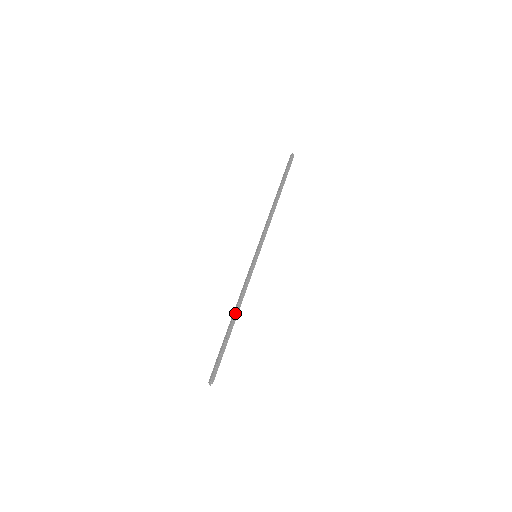
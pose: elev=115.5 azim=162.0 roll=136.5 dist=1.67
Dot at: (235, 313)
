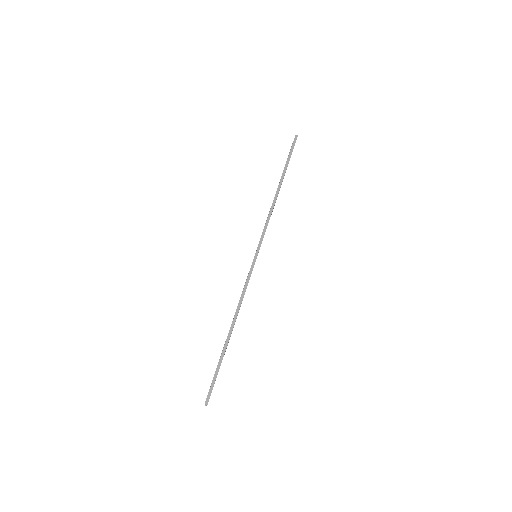
Dot at: (234, 323)
